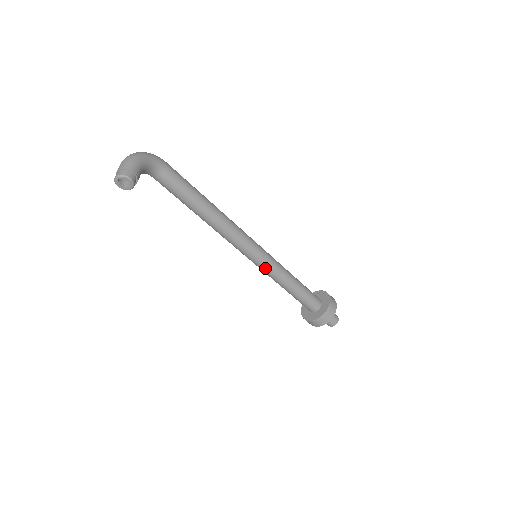
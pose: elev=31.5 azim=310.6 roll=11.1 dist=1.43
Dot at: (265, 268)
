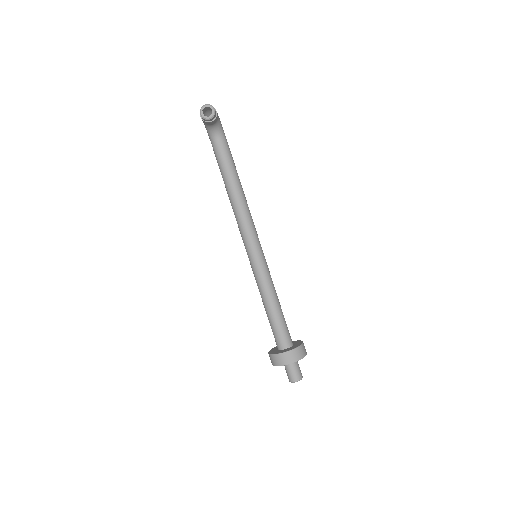
Dot at: (261, 269)
